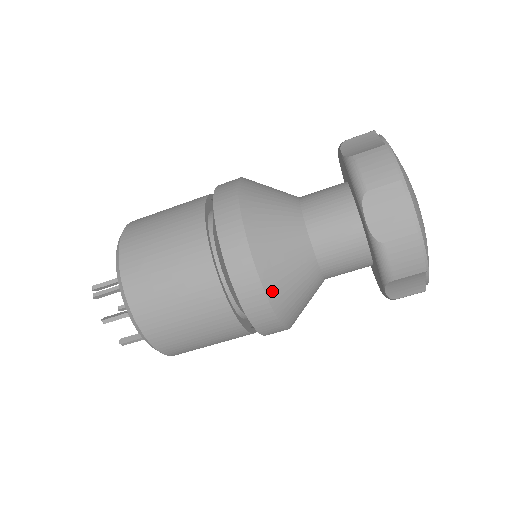
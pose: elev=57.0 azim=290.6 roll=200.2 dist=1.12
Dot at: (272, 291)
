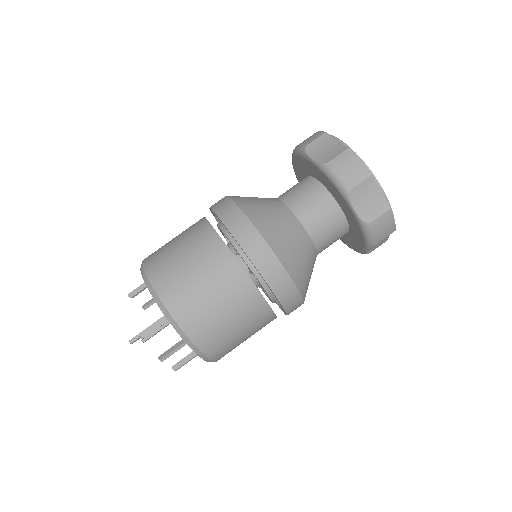
Dot at: (299, 284)
